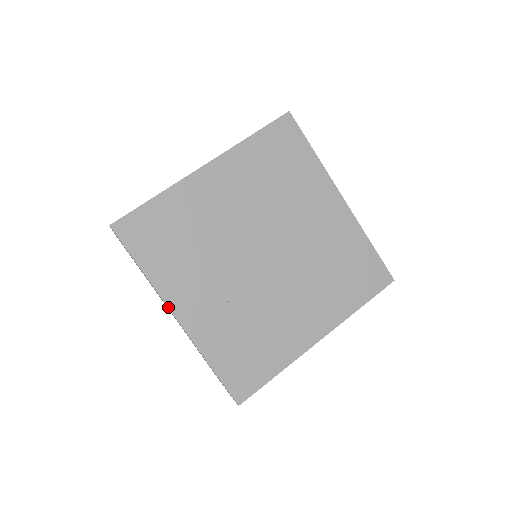
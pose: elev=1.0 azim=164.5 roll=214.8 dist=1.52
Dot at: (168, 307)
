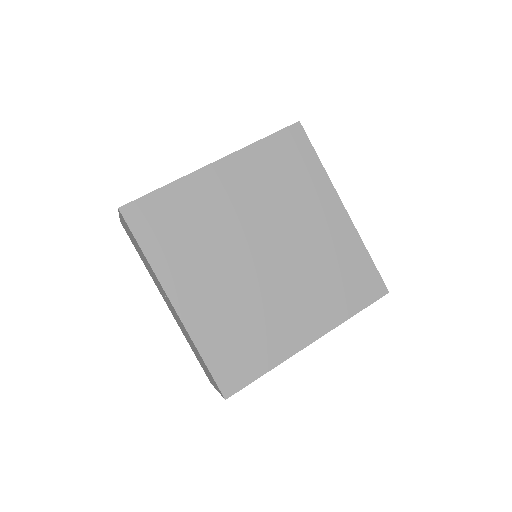
Dot at: (166, 293)
